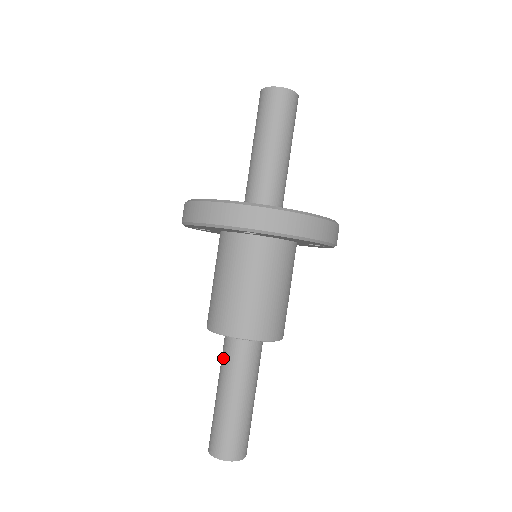
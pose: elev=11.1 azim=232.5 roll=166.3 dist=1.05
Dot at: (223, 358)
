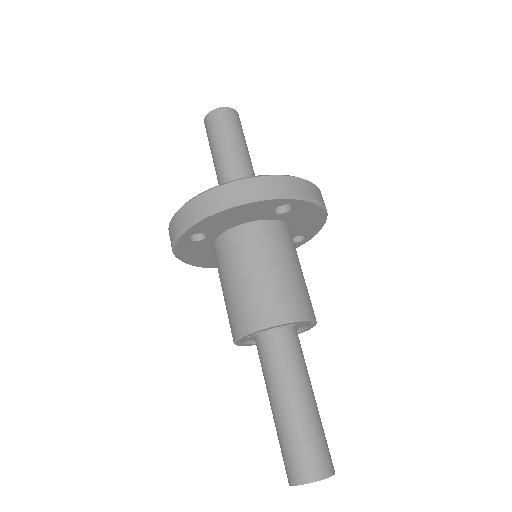
Dot at: occluded
